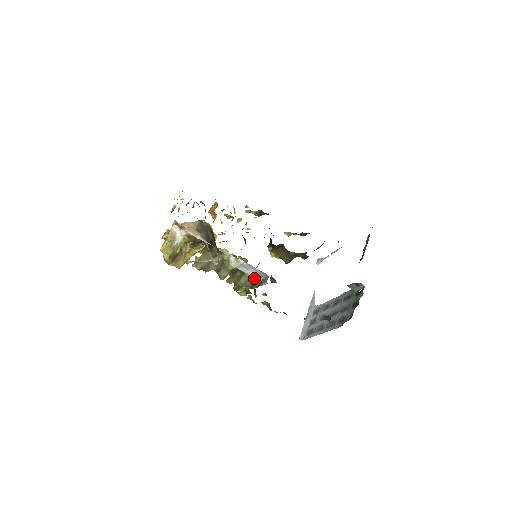
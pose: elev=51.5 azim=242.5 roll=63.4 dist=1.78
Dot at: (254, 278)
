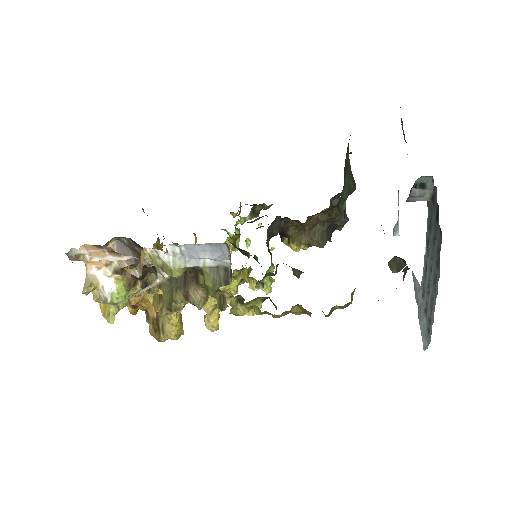
Dot at: (219, 266)
